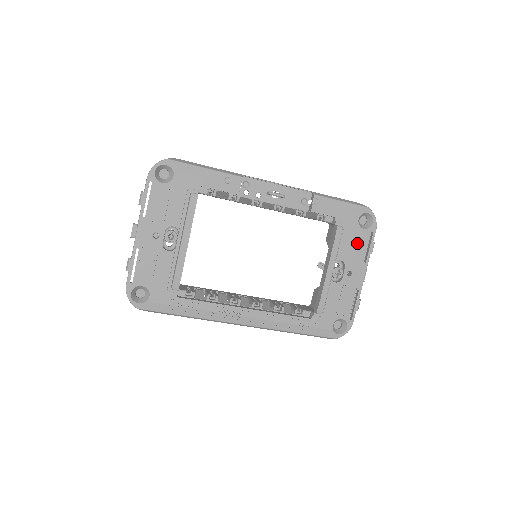
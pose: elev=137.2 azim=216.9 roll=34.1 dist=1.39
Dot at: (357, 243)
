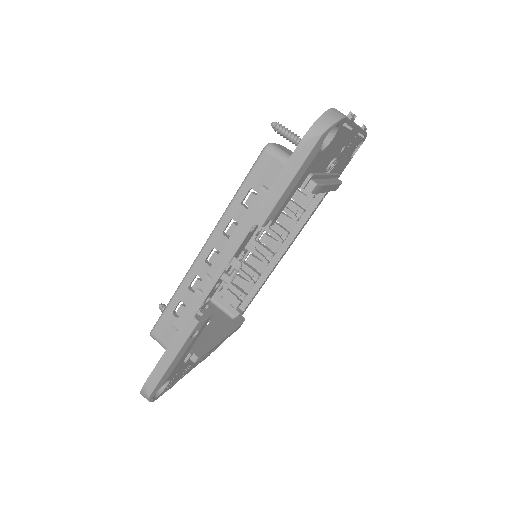
Dot at: (334, 146)
